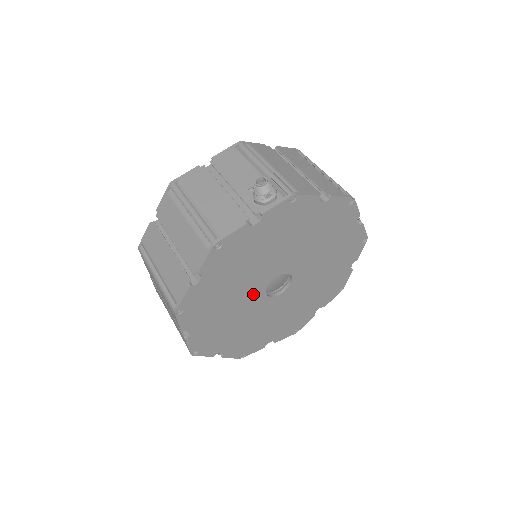
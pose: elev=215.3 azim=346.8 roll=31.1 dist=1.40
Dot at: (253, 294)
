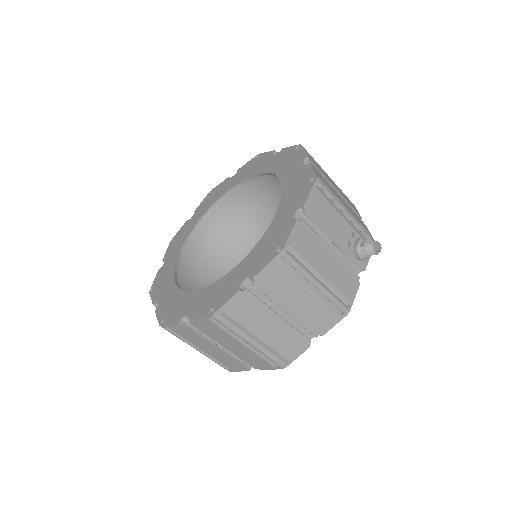
Dot at: occluded
